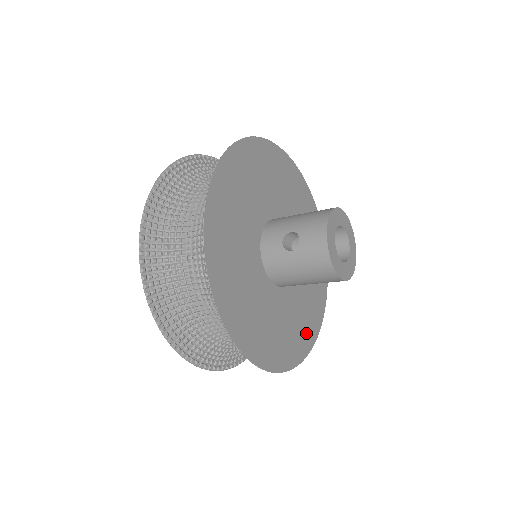
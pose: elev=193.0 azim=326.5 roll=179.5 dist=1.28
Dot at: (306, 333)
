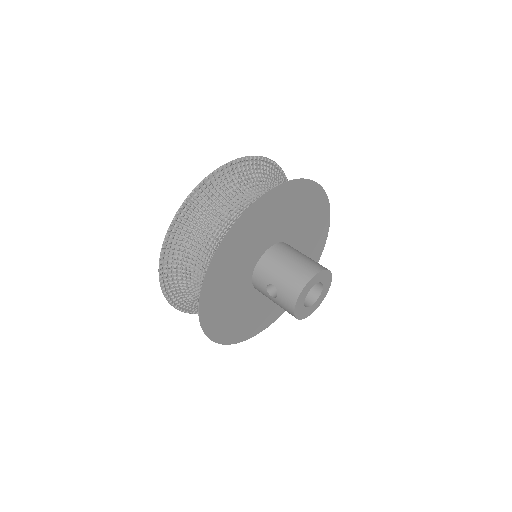
Dot at: occluded
